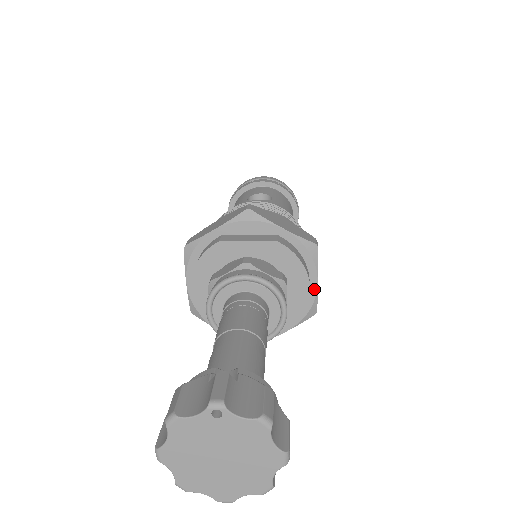
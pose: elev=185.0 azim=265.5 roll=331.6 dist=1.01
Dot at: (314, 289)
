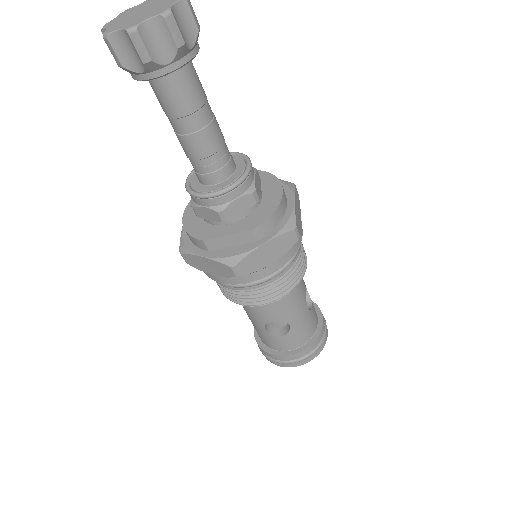
Dot at: (291, 206)
